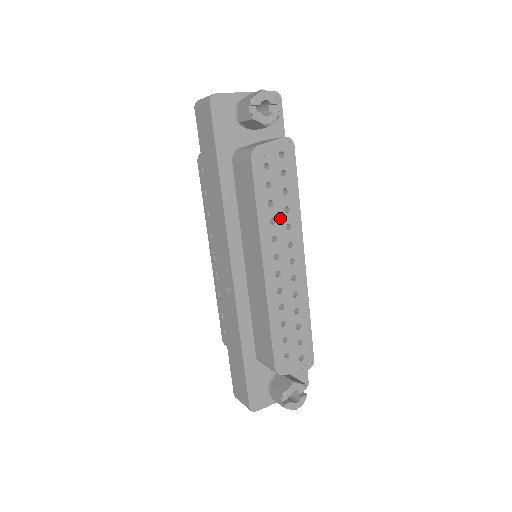
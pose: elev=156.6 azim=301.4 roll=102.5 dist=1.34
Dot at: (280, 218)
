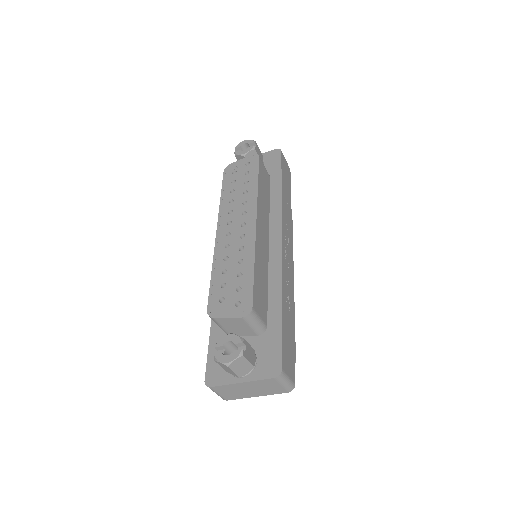
Dot at: (239, 198)
